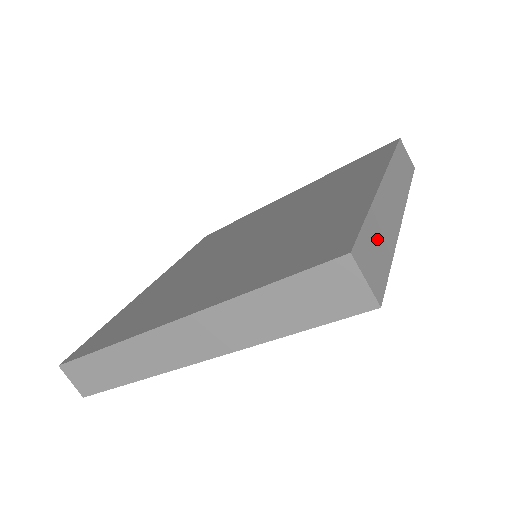
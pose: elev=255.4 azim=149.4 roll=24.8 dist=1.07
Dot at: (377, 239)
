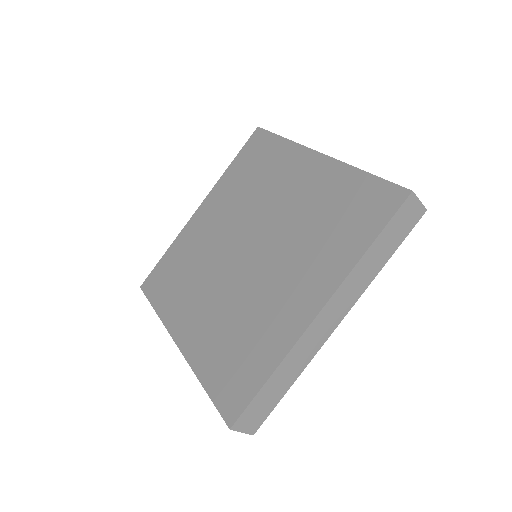
Dot at: (272, 391)
